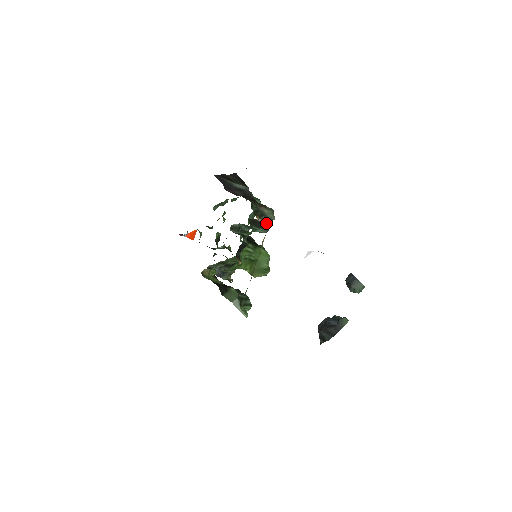
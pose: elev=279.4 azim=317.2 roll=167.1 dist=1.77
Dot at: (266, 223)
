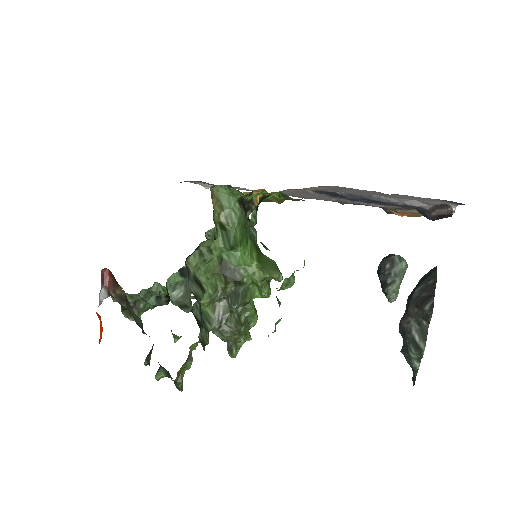
Dot at: occluded
